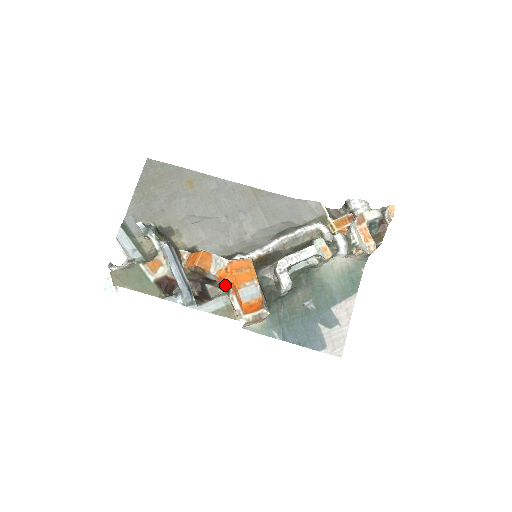
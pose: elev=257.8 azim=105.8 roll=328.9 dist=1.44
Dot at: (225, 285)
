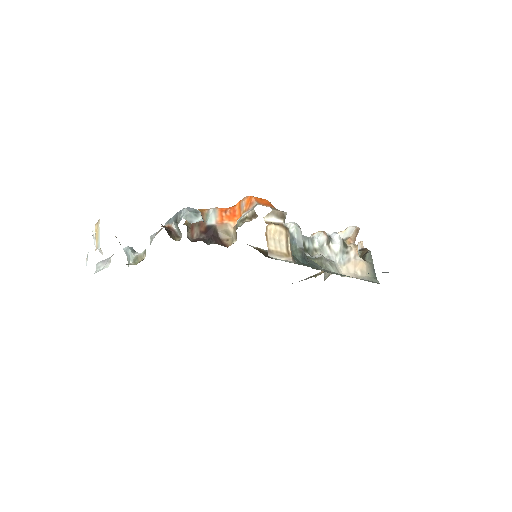
Dot at: (229, 223)
